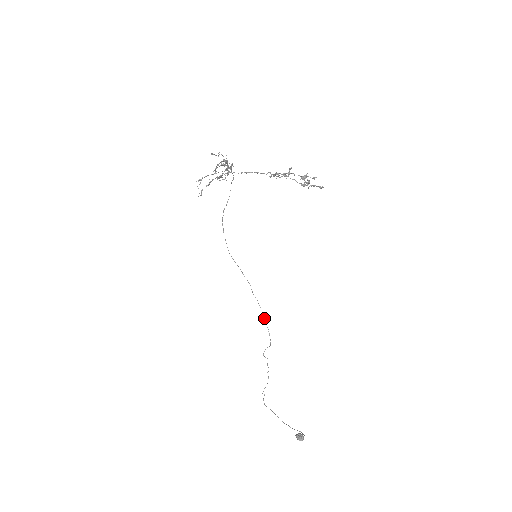
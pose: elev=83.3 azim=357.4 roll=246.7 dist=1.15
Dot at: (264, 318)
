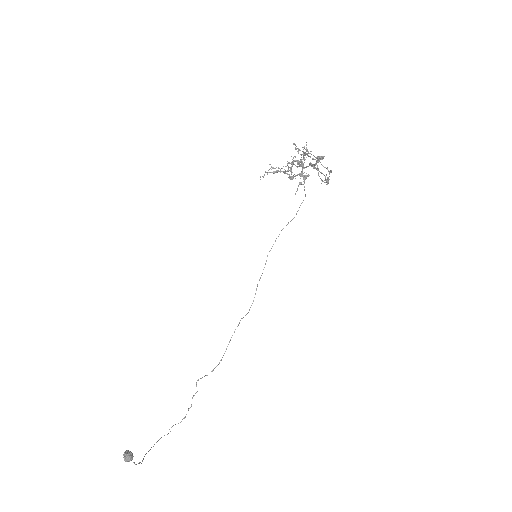
Dot at: (227, 346)
